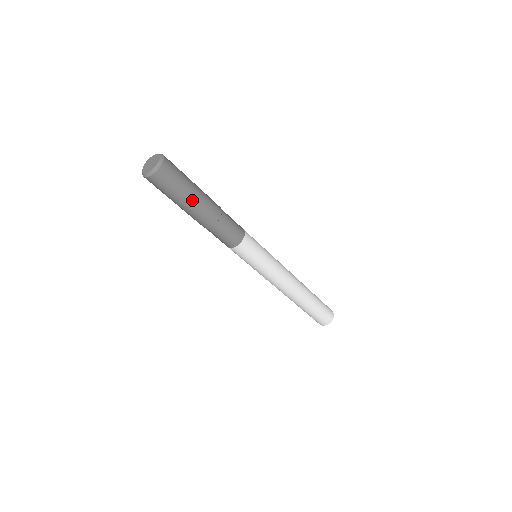
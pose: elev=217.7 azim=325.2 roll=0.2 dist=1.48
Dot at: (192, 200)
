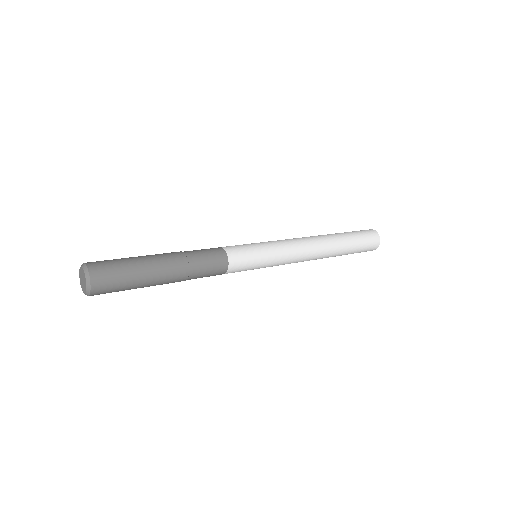
Dot at: occluded
